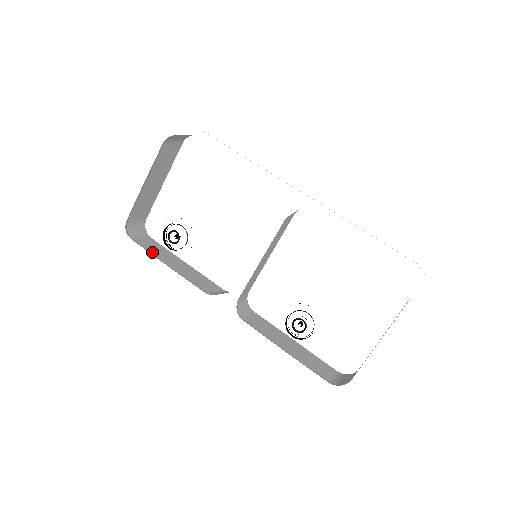
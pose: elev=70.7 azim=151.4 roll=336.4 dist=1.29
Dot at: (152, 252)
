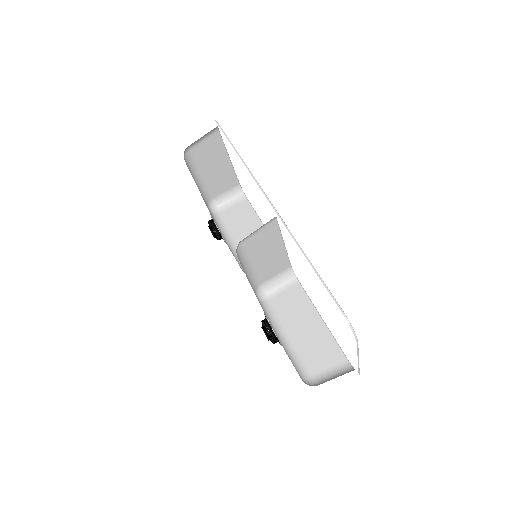
Dot at: (230, 224)
